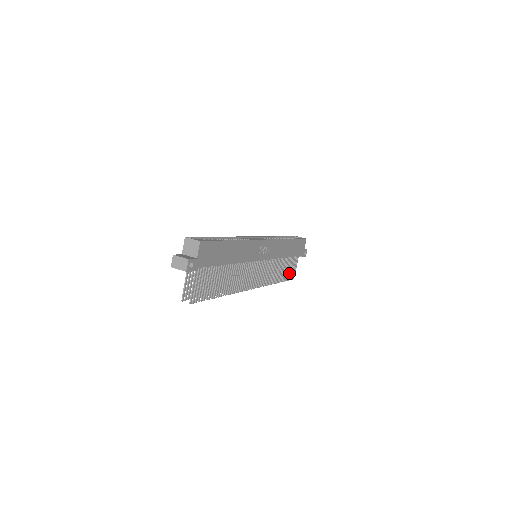
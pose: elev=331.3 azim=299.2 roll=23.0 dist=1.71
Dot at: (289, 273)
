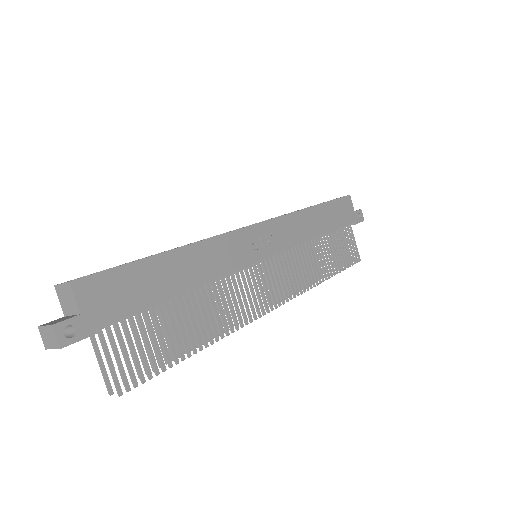
Dot at: (345, 256)
